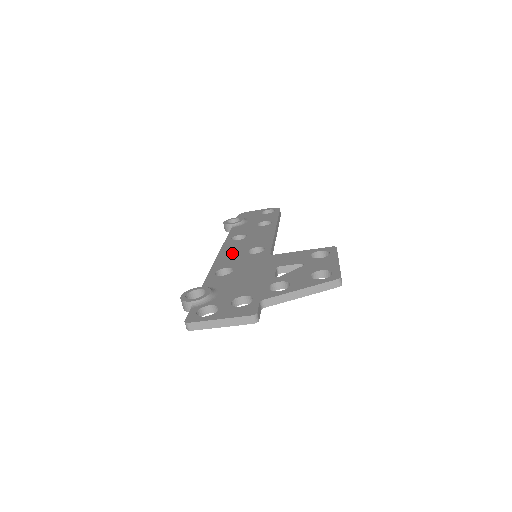
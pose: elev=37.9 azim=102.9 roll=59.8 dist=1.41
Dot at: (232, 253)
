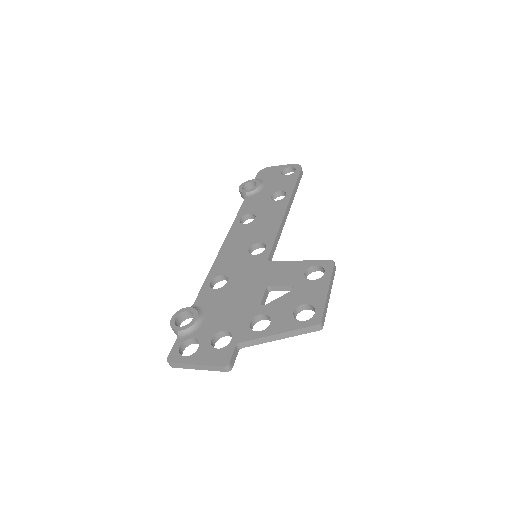
Dot at: (234, 249)
